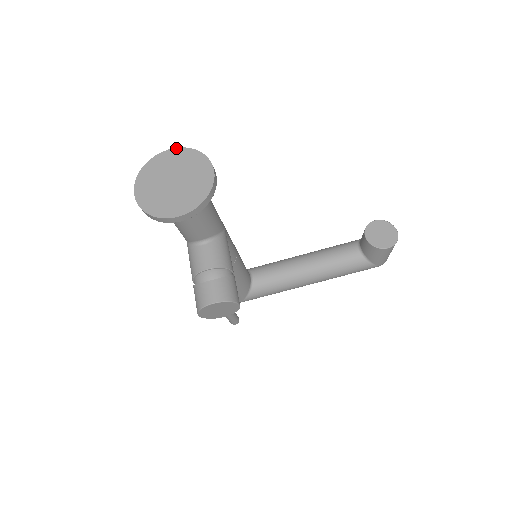
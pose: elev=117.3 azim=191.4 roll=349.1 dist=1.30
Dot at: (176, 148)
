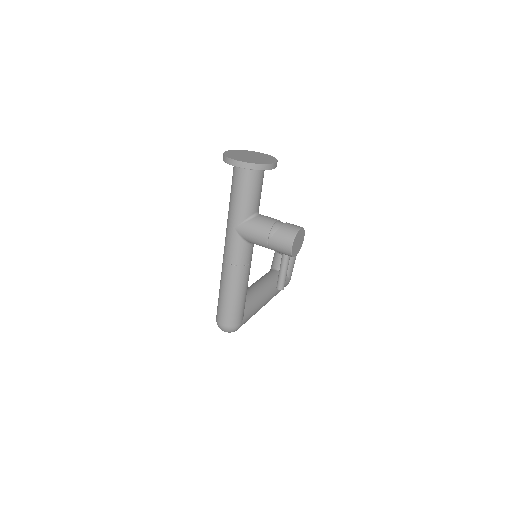
Dot at: (231, 150)
